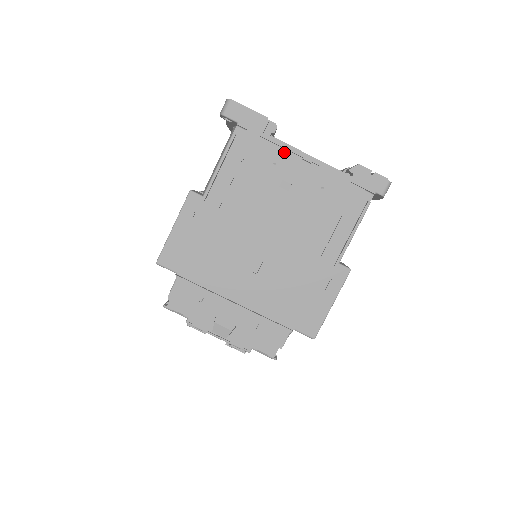
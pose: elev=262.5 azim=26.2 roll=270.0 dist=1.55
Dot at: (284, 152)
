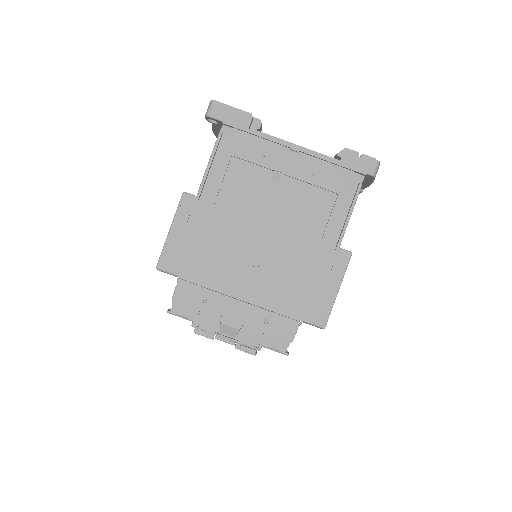
Dot at: (271, 144)
